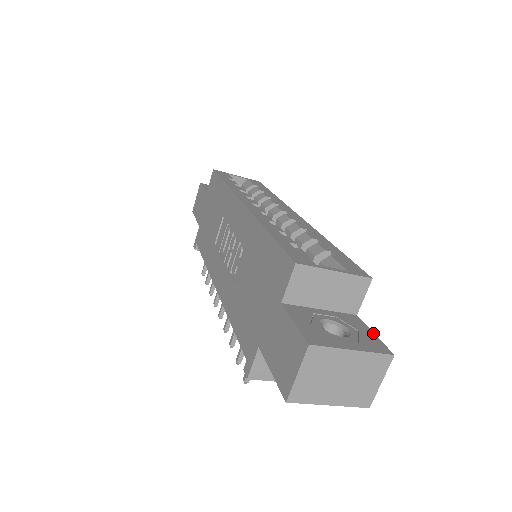
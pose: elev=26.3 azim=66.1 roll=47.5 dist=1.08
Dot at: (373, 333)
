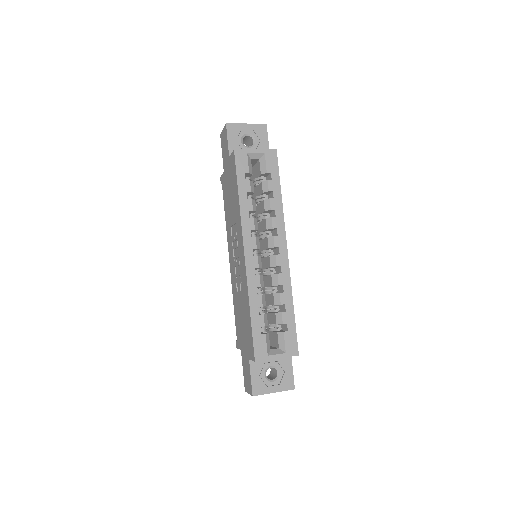
Dot at: (292, 371)
